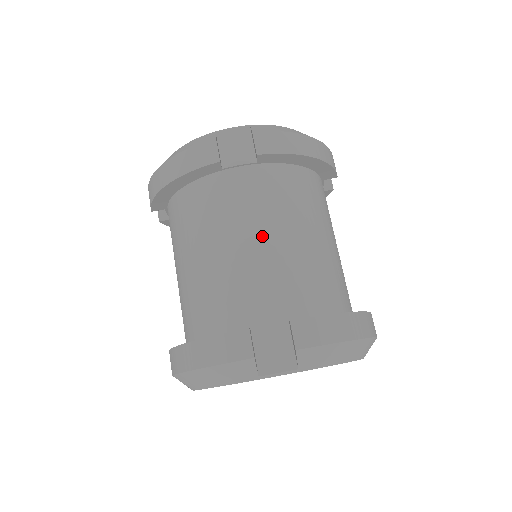
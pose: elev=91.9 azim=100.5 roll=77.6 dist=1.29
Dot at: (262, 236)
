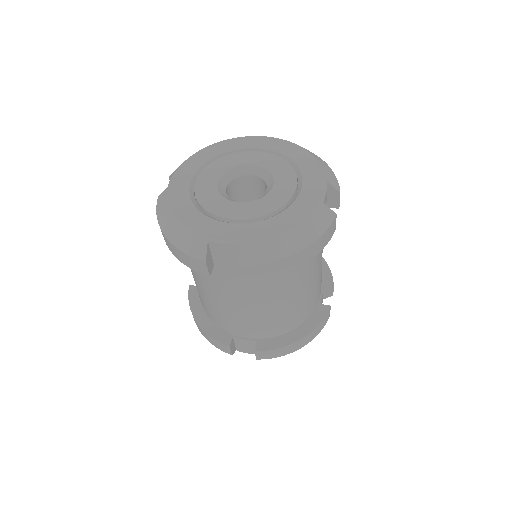
Dot at: occluded
